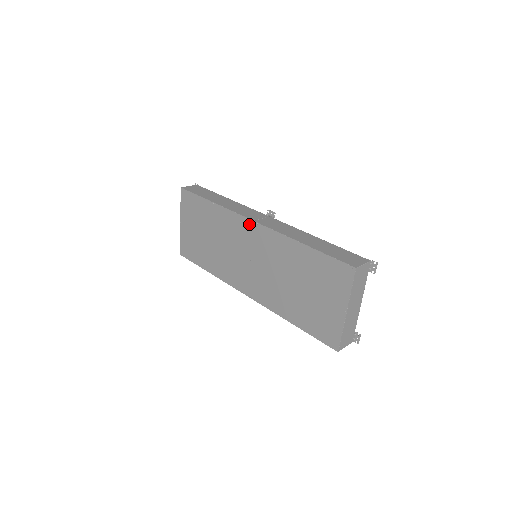
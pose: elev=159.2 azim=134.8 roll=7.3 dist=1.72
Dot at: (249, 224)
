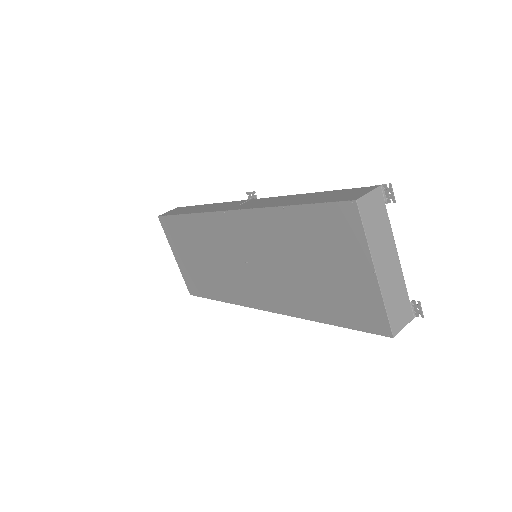
Dot at: (226, 217)
